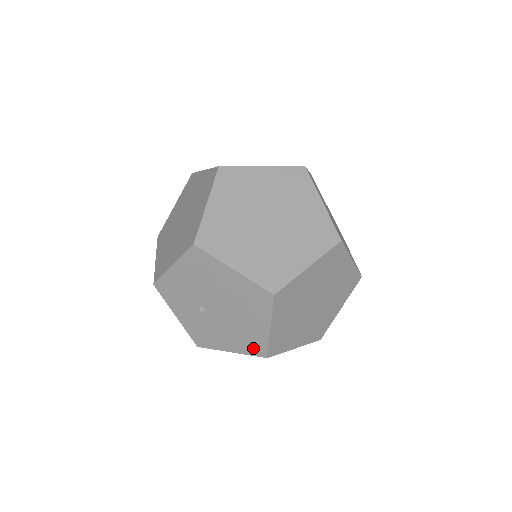
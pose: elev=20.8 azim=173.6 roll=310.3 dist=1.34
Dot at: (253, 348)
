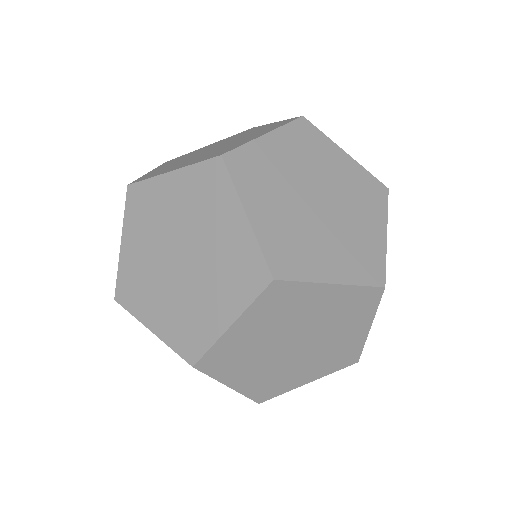
Dot at: occluded
